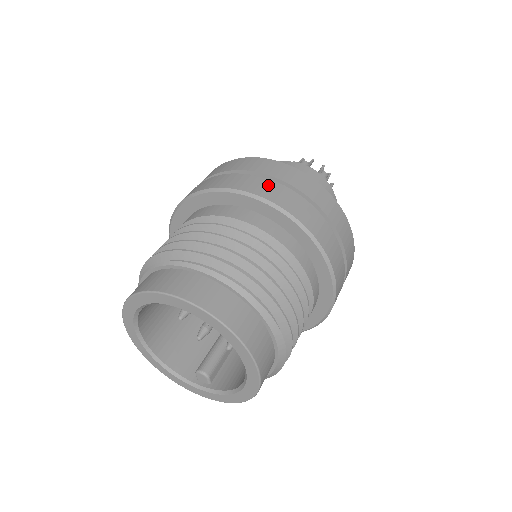
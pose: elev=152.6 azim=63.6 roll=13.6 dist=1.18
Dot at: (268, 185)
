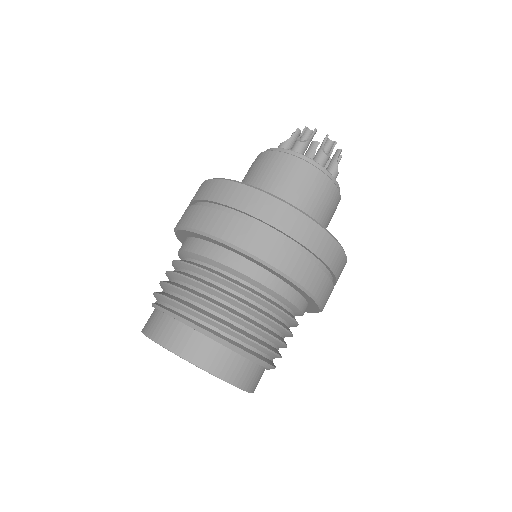
Dot at: (188, 212)
